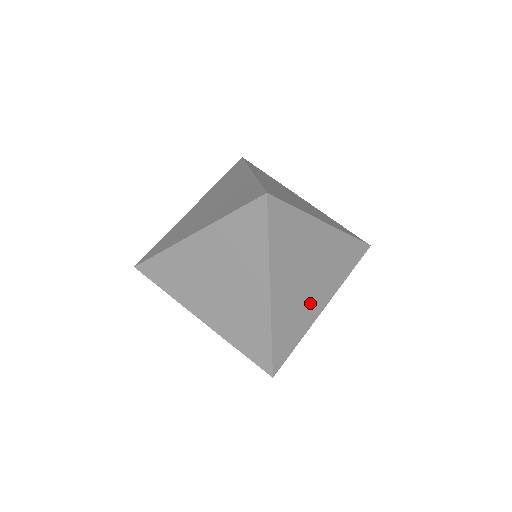
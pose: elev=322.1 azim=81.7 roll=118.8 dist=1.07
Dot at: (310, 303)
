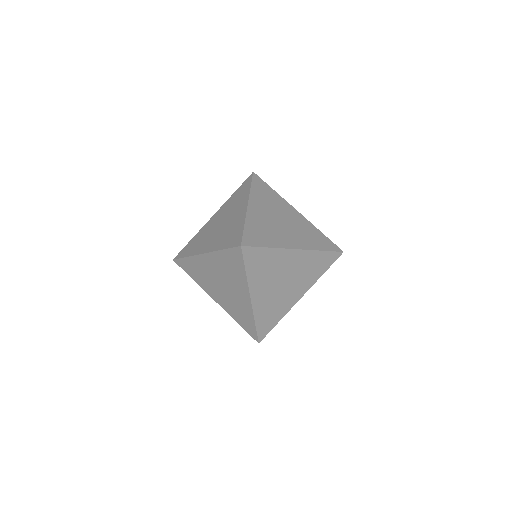
Dot at: (282, 235)
